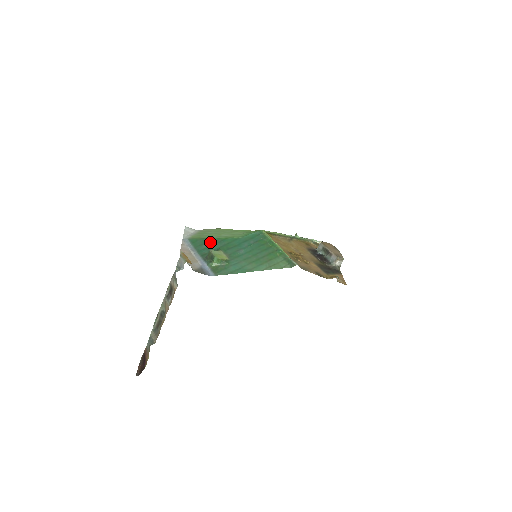
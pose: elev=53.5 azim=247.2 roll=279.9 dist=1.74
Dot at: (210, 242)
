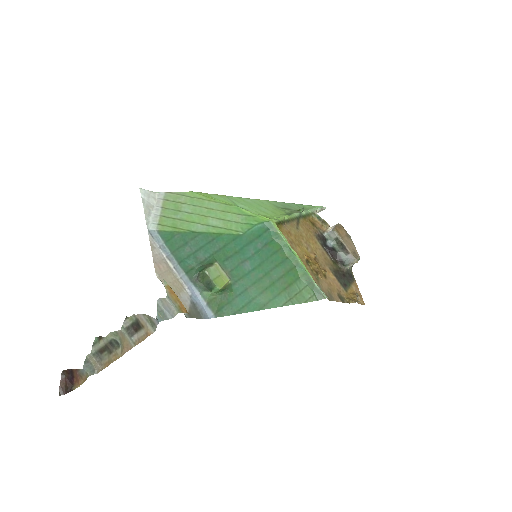
Dot at: (196, 241)
